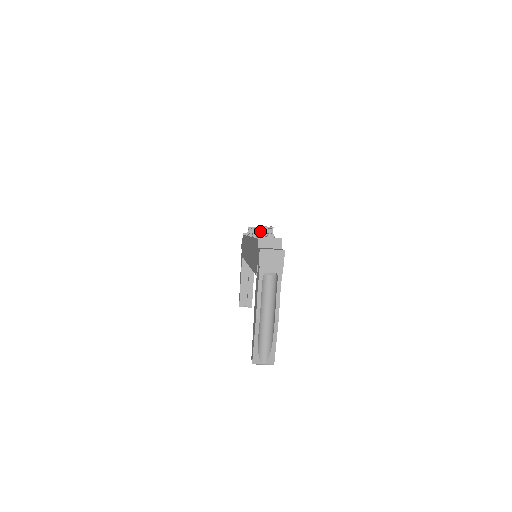
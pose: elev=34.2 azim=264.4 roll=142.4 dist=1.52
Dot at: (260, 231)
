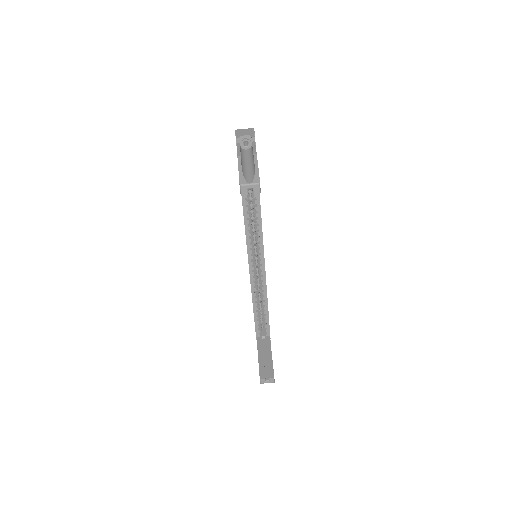
Dot at: occluded
